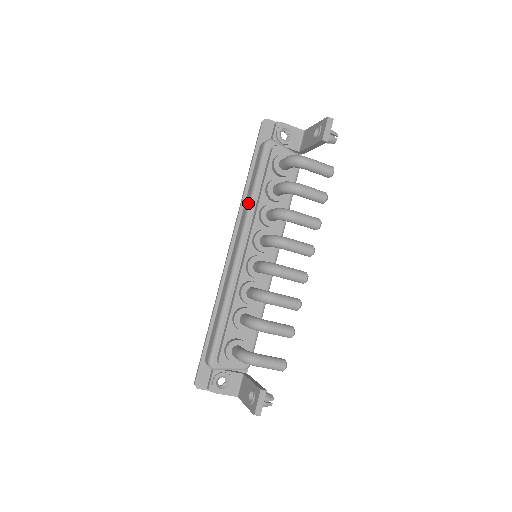
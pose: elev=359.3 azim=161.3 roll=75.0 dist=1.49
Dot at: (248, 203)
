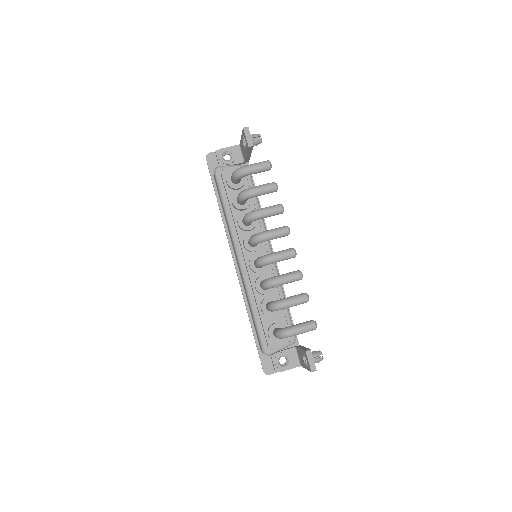
Dot at: (227, 222)
